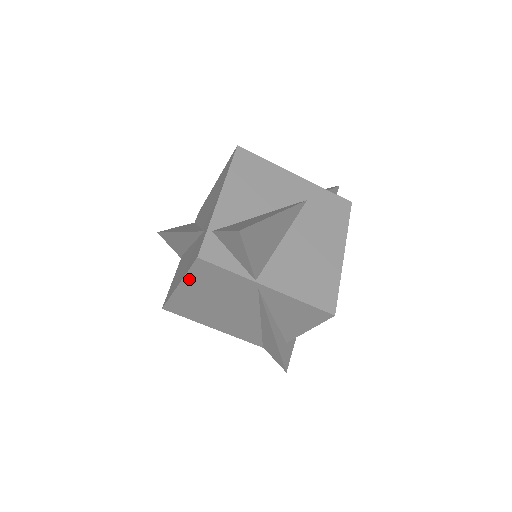
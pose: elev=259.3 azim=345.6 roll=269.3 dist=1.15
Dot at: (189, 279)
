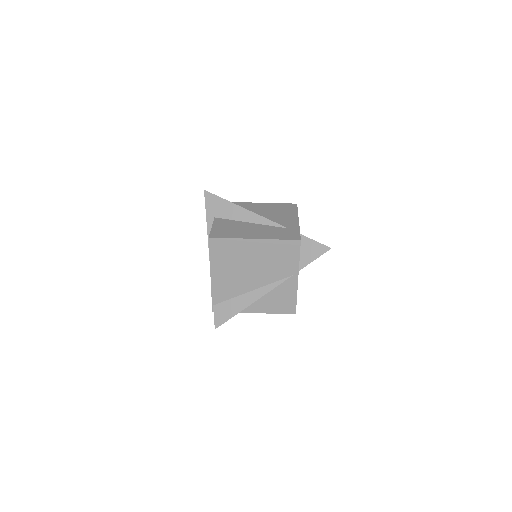
Dot at: (271, 242)
